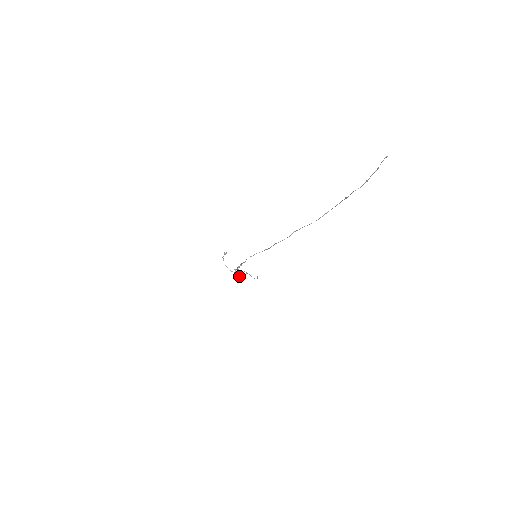
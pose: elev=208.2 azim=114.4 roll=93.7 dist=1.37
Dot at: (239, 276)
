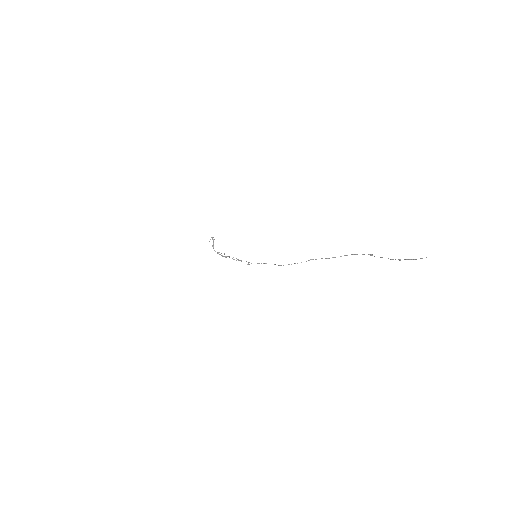
Dot at: occluded
